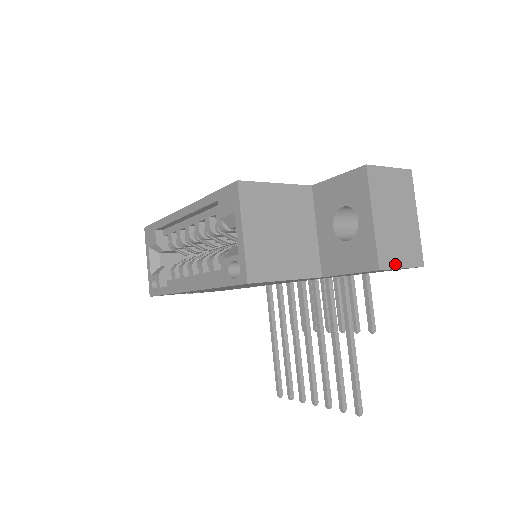
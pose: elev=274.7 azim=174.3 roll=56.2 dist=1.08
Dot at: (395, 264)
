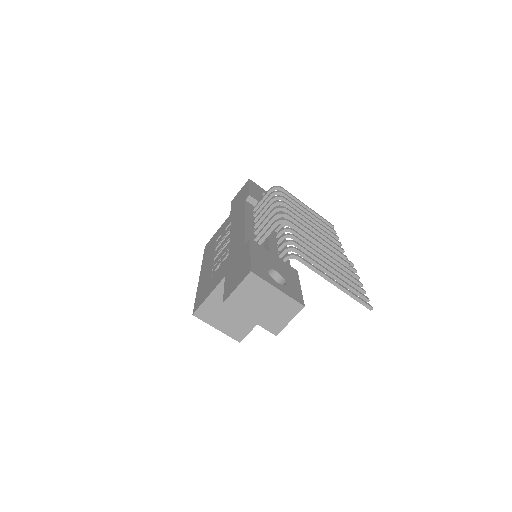
Dot at: (283, 324)
